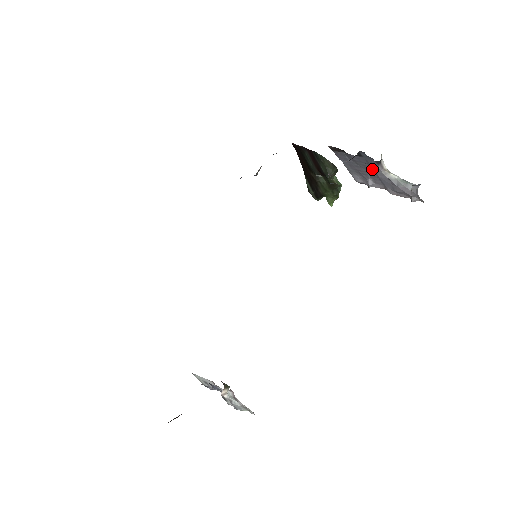
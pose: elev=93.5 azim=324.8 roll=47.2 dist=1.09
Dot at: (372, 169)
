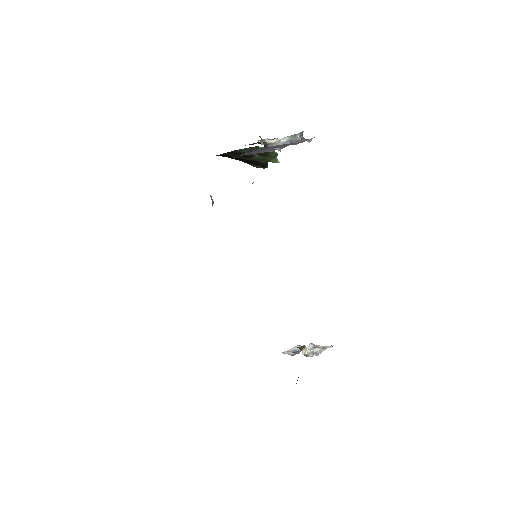
Dot at: occluded
